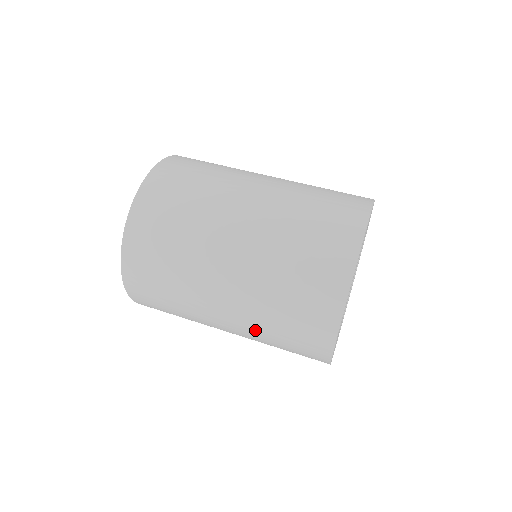
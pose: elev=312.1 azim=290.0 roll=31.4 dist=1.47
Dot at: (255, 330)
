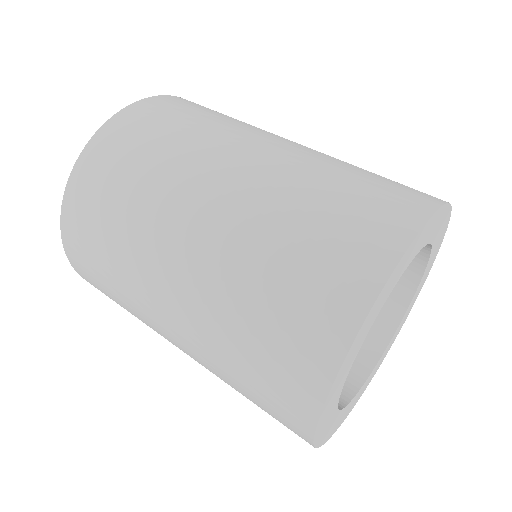
Dot at: (209, 360)
